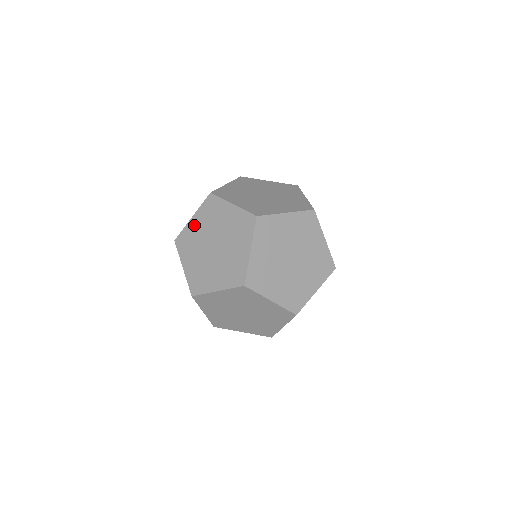
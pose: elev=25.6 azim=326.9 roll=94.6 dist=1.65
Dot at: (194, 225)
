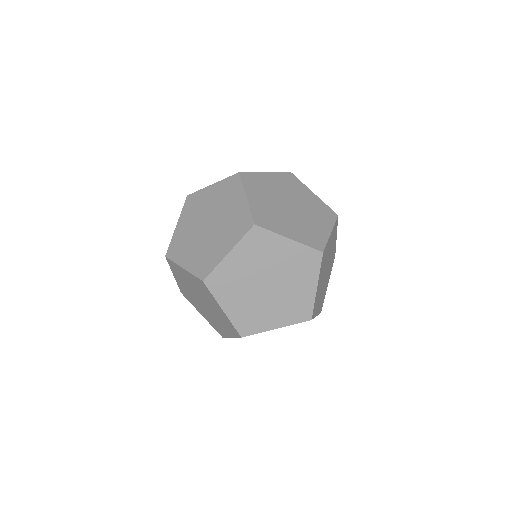
Dot at: (208, 193)
